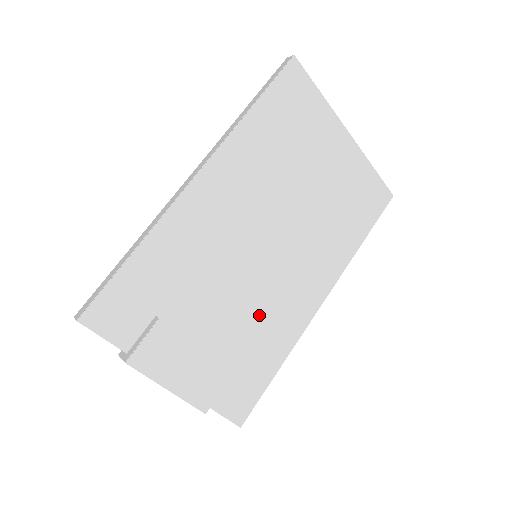
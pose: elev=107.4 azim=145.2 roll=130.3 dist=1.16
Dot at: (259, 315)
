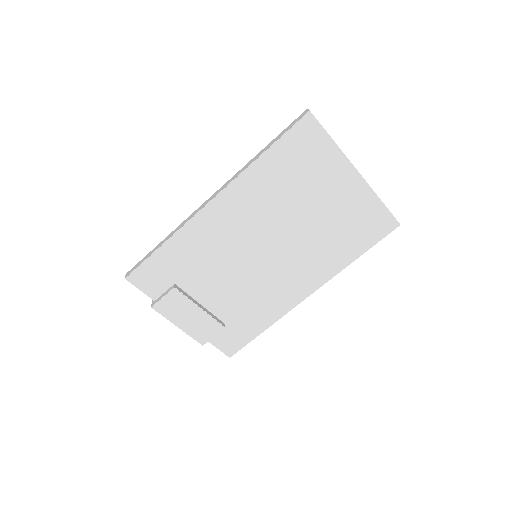
Dot at: (252, 295)
